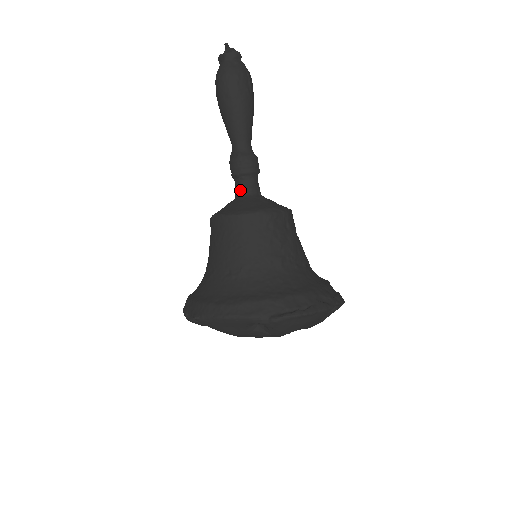
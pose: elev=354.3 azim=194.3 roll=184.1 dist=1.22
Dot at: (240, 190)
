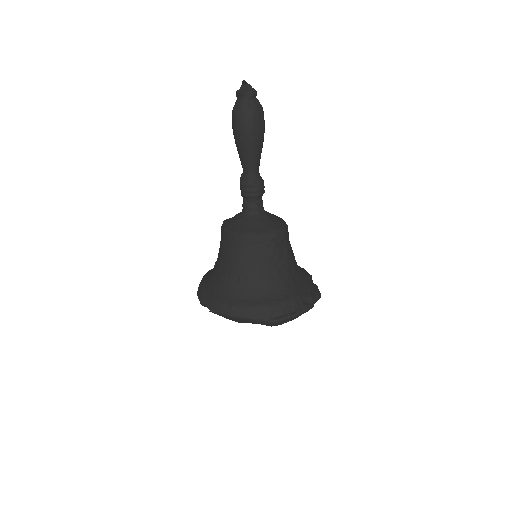
Dot at: (248, 208)
